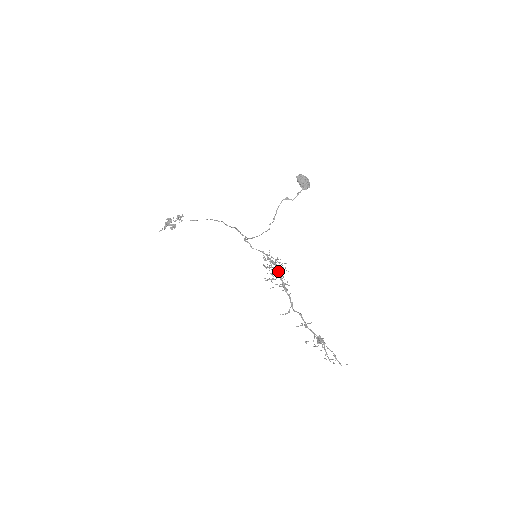
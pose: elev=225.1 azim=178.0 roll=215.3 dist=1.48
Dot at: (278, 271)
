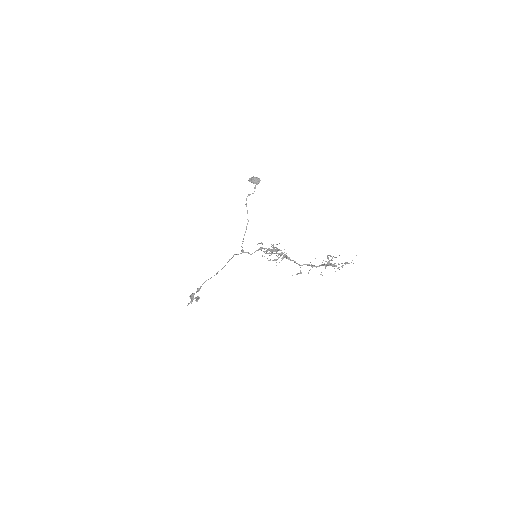
Dot at: (275, 251)
